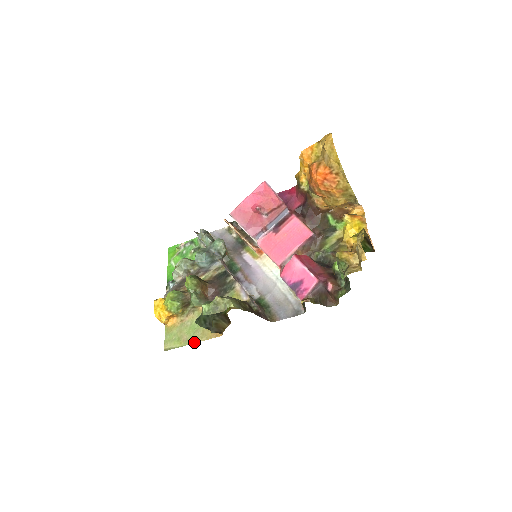
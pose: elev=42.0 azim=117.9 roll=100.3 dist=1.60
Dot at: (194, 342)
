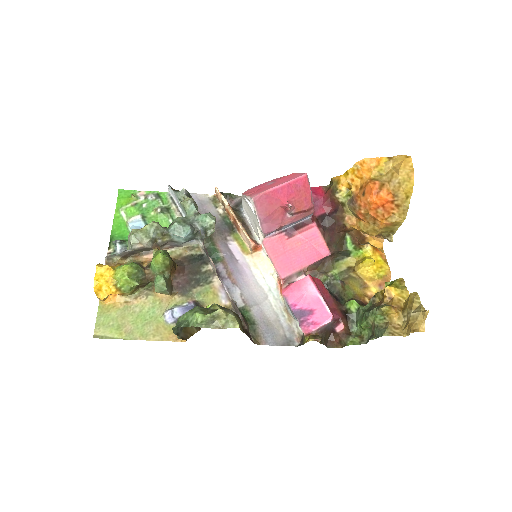
Dot at: (142, 338)
